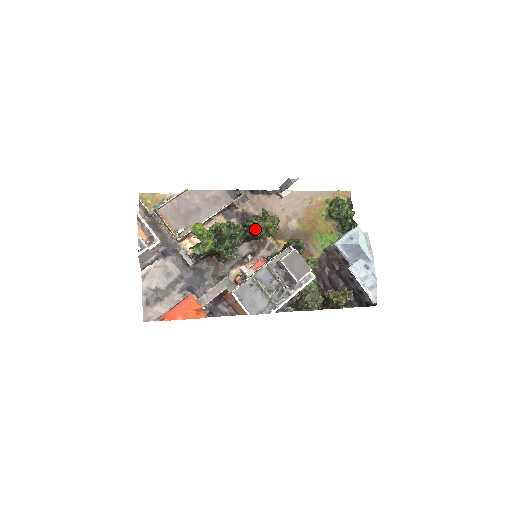
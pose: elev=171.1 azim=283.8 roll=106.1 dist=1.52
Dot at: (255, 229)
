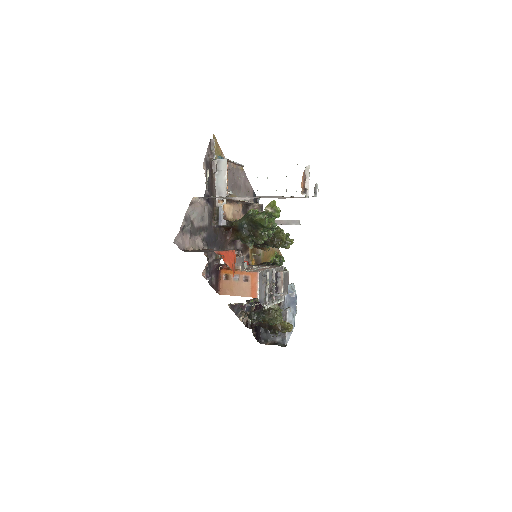
Dot at: (281, 237)
